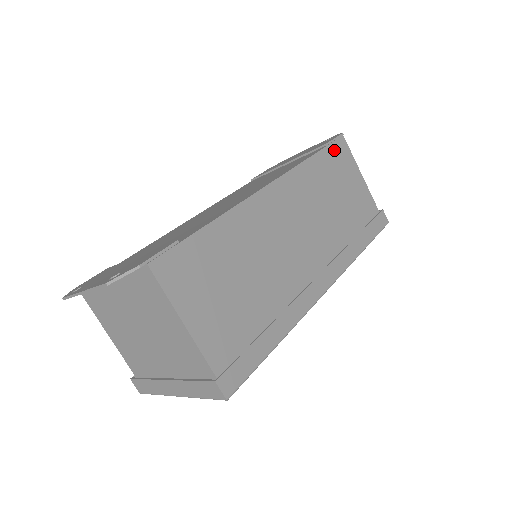
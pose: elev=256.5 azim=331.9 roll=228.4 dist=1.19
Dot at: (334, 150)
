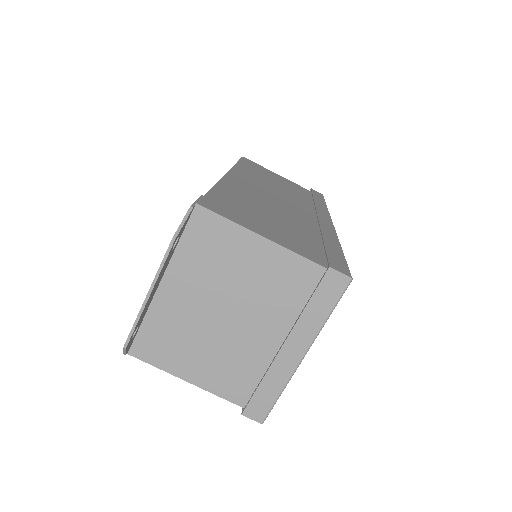
Dot at: (246, 162)
